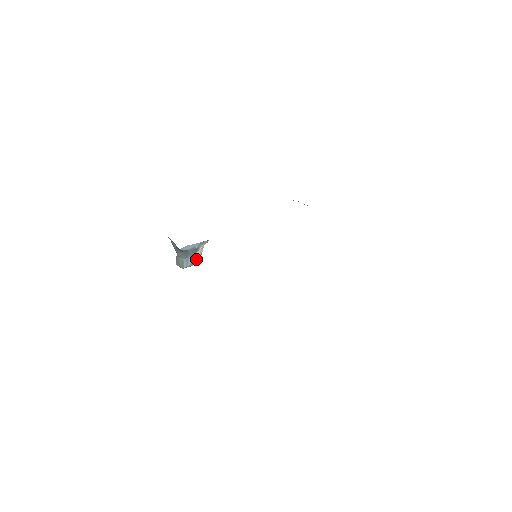
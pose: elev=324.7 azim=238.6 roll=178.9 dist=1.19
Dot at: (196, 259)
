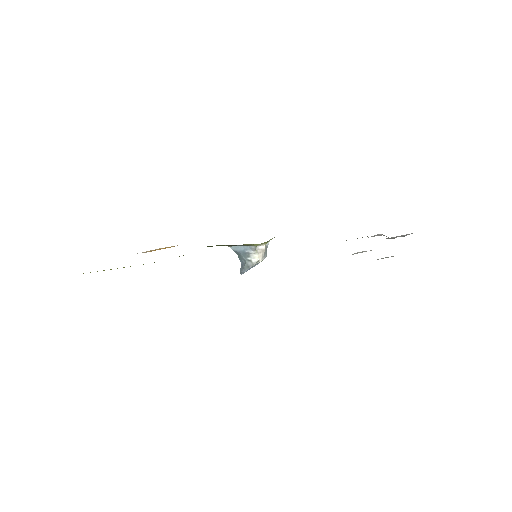
Dot at: (248, 266)
